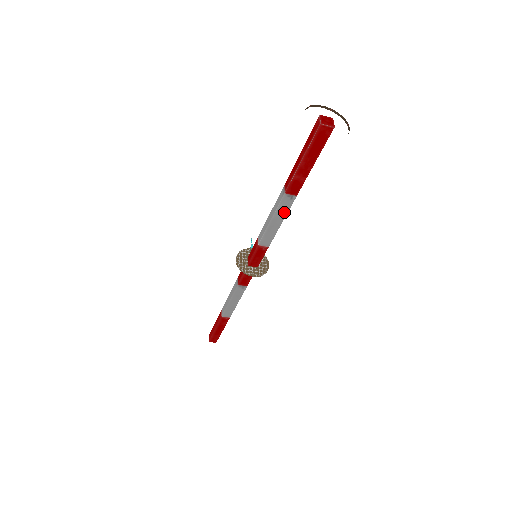
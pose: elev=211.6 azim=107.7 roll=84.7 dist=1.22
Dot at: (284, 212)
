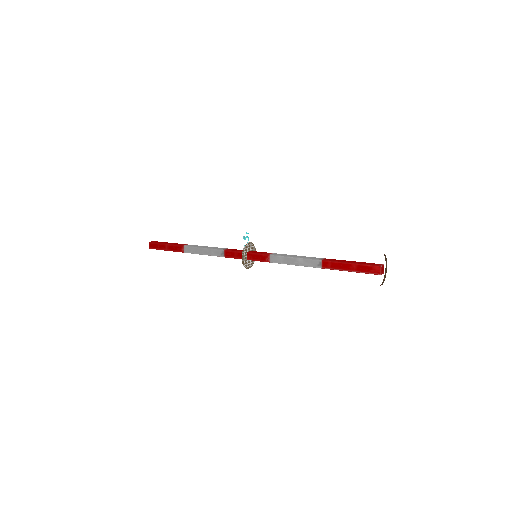
Dot at: occluded
